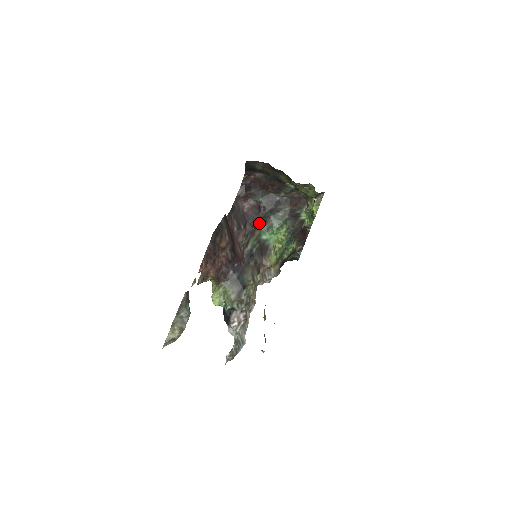
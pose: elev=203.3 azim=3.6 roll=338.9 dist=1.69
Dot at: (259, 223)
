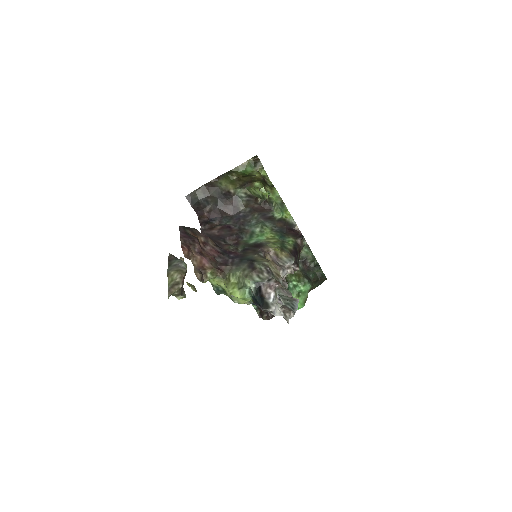
Dot at: (238, 236)
